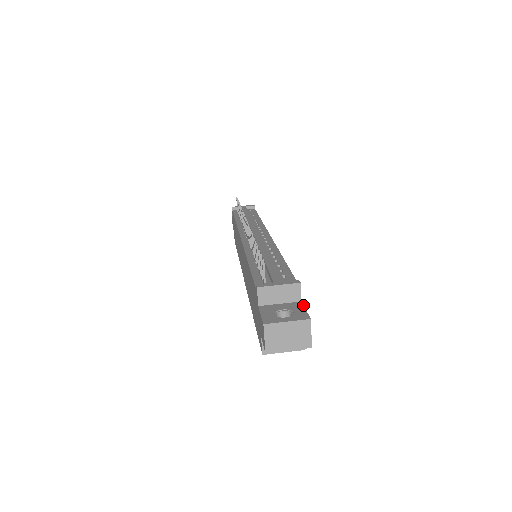
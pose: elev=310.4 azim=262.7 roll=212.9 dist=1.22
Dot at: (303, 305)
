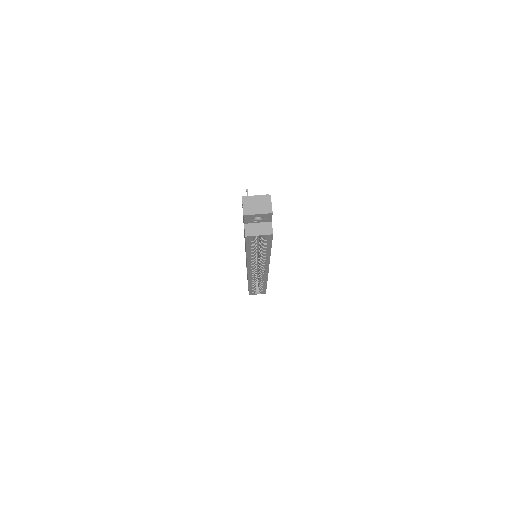
Dot at: occluded
